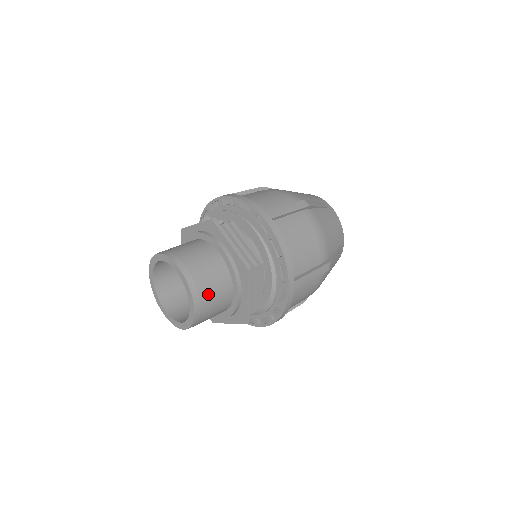
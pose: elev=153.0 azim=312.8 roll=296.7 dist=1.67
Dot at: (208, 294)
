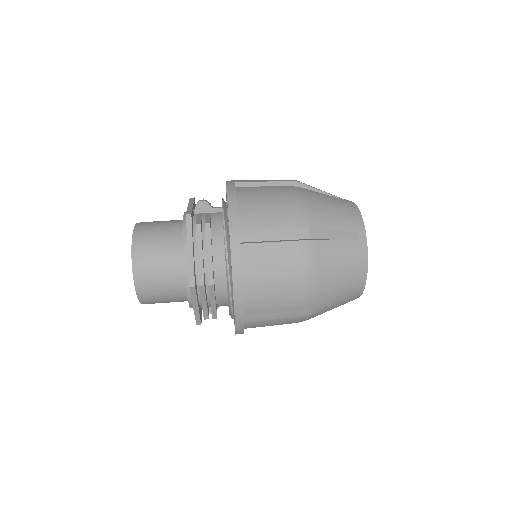
Dot at: (154, 288)
